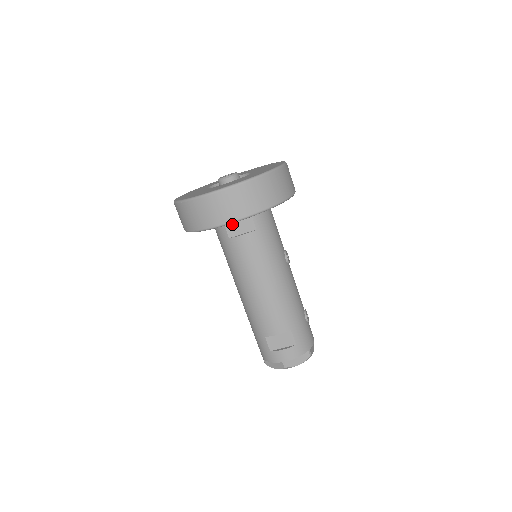
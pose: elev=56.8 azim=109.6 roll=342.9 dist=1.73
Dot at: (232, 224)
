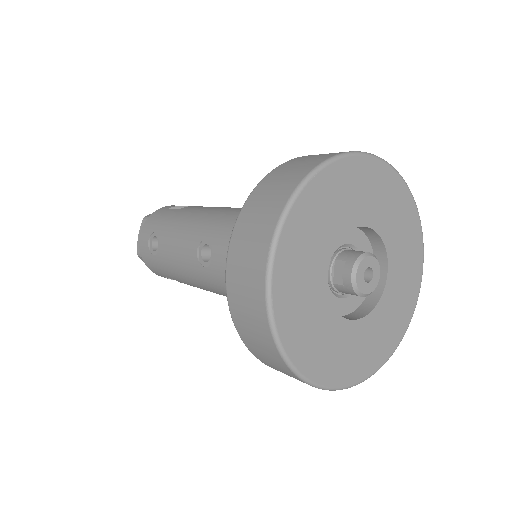
Dot at: occluded
